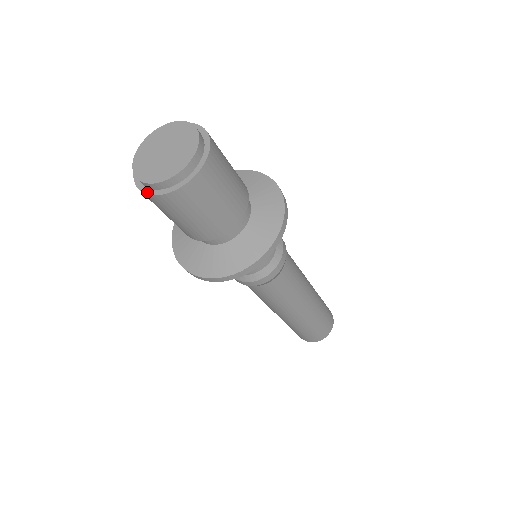
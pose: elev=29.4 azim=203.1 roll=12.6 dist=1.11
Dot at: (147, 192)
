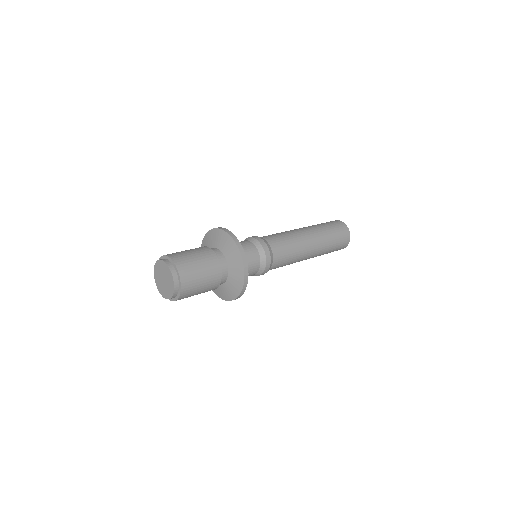
Dot at: occluded
